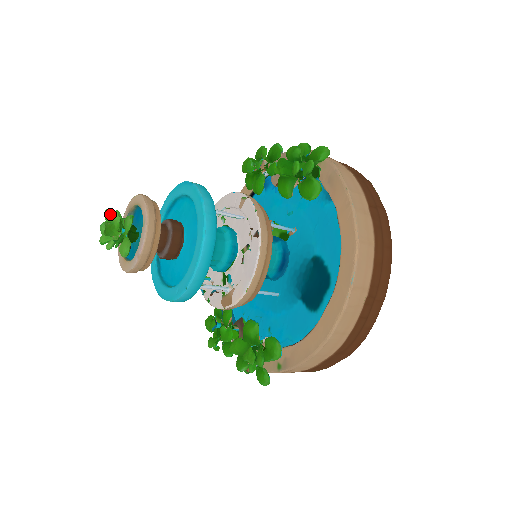
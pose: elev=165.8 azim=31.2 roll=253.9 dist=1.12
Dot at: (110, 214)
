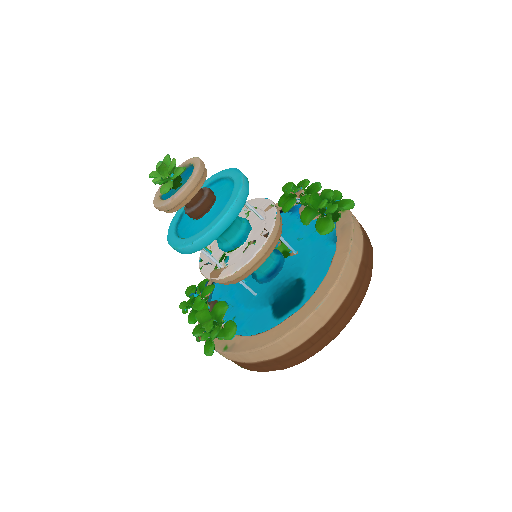
Dot at: (169, 159)
